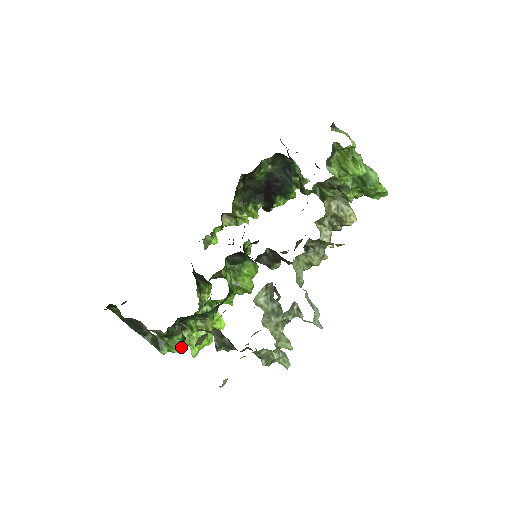
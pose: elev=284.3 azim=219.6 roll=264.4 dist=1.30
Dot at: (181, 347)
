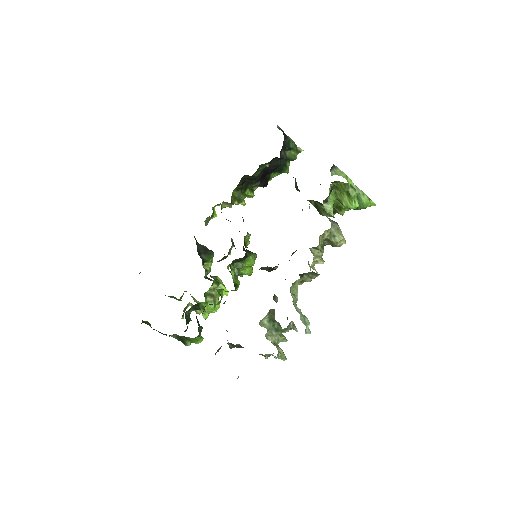
Dot at: (201, 340)
